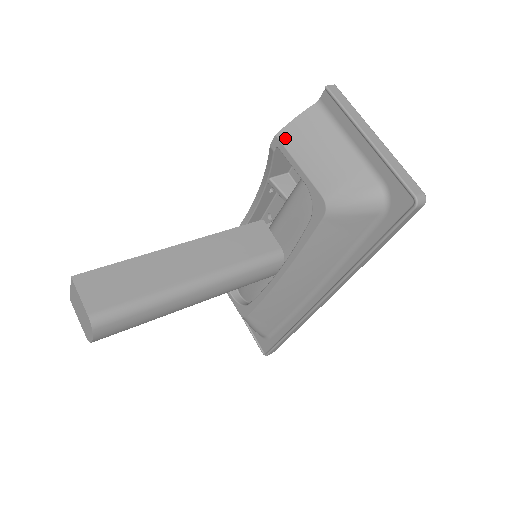
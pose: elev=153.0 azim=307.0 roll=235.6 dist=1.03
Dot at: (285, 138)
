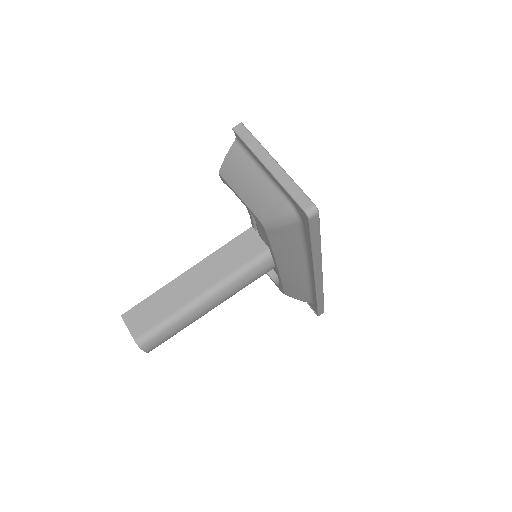
Dot at: (224, 175)
